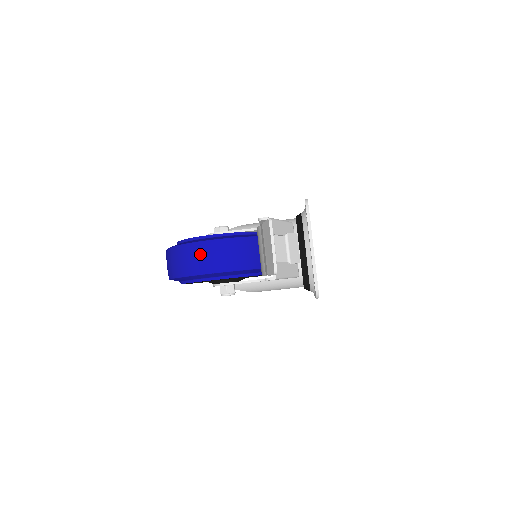
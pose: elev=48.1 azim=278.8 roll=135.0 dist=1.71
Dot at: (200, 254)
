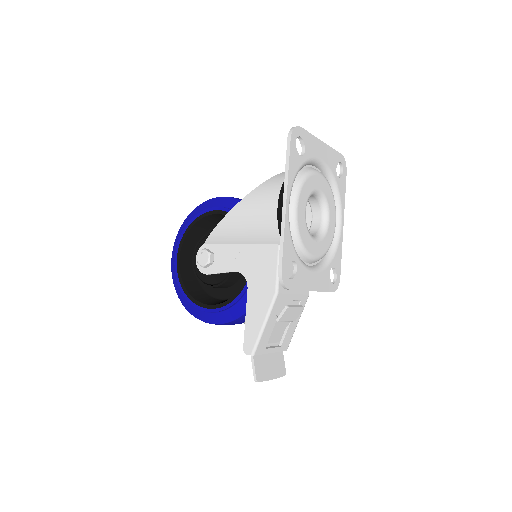
Dot at: occluded
